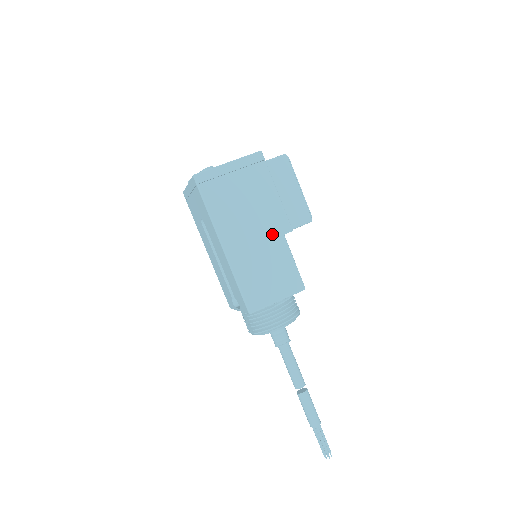
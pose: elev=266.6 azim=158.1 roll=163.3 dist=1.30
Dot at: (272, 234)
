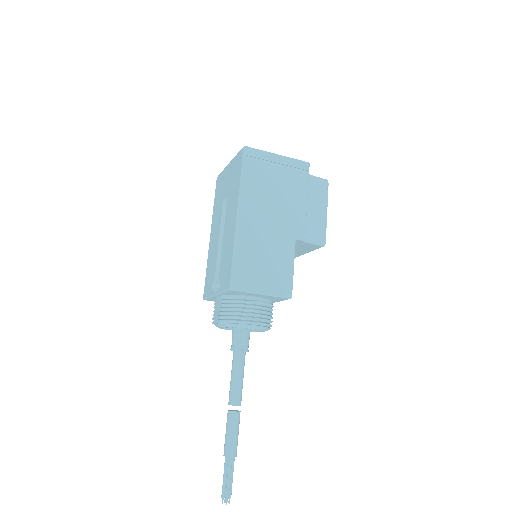
Dot at: (286, 233)
